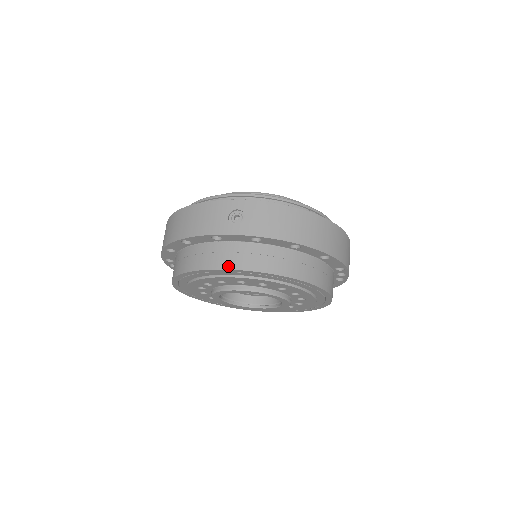
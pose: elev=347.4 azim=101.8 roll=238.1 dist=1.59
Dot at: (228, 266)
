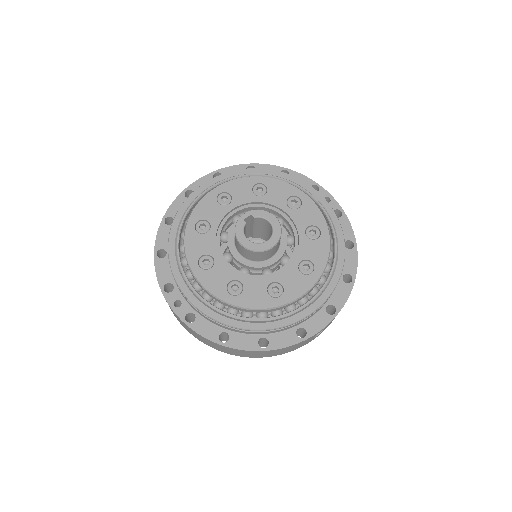
Dot at: occluded
